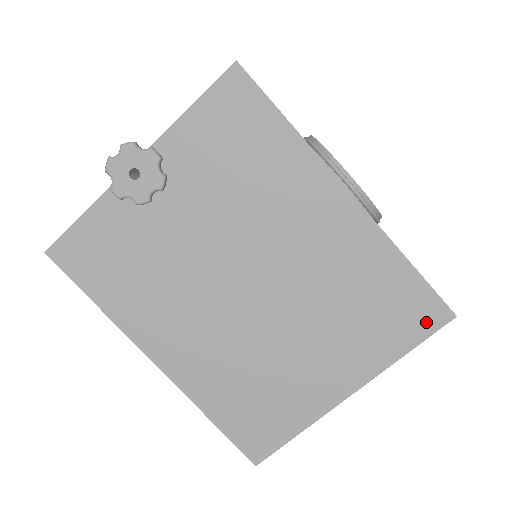
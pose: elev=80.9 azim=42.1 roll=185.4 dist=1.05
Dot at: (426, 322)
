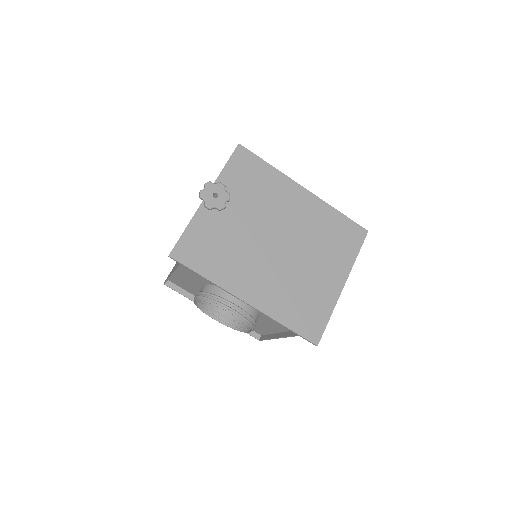
Dot at: (358, 237)
